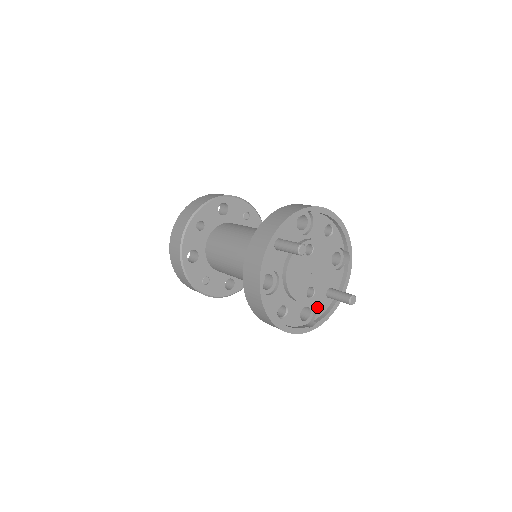
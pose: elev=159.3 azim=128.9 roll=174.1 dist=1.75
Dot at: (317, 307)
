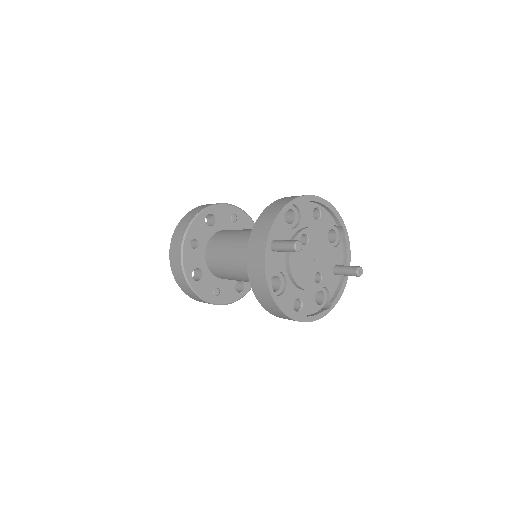
Dot at: (328, 288)
